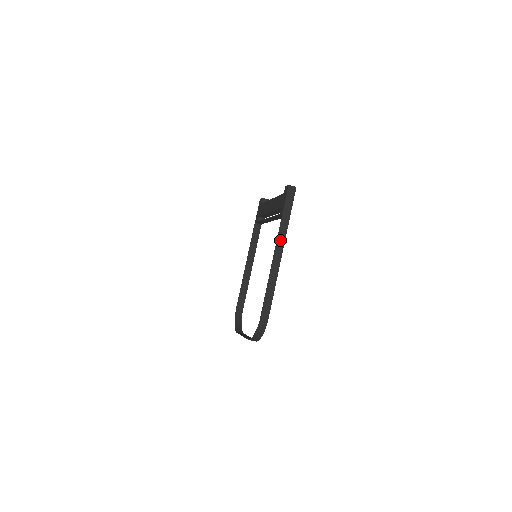
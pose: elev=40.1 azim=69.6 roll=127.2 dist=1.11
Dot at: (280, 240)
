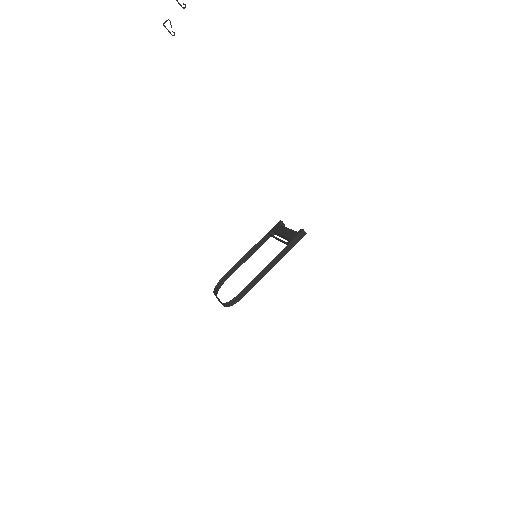
Dot at: (277, 258)
